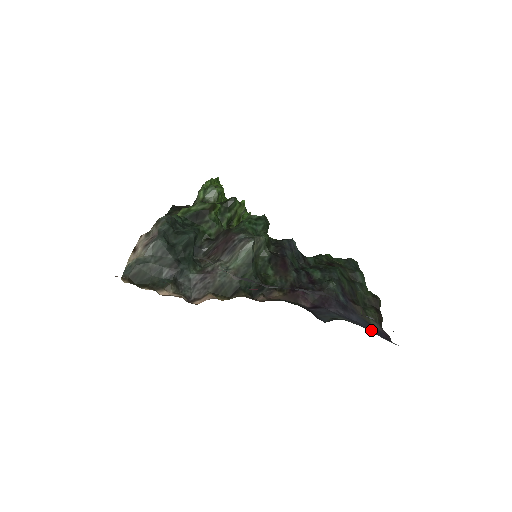
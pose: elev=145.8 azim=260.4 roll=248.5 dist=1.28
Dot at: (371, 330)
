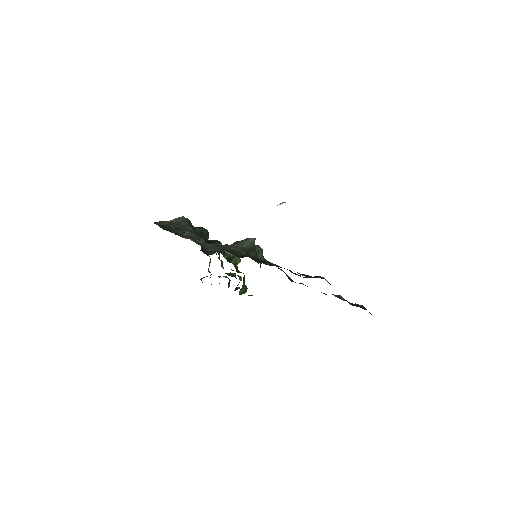
Dot at: occluded
